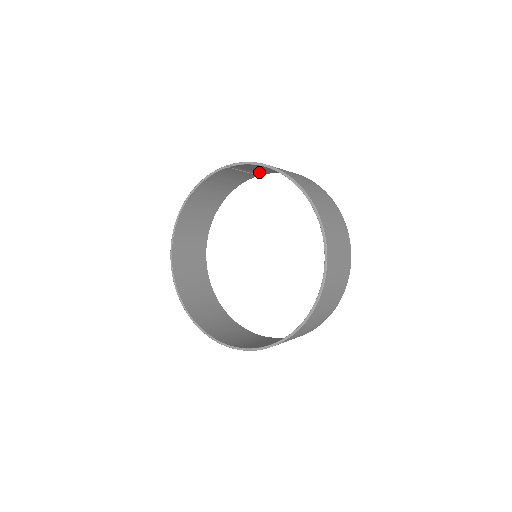
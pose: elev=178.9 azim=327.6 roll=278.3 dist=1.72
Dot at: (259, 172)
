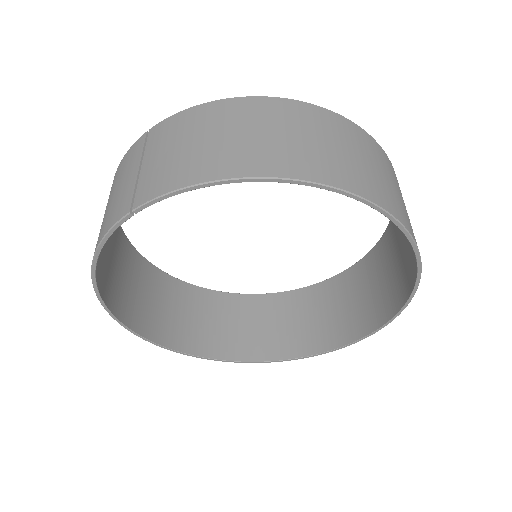
Dot at: (157, 141)
